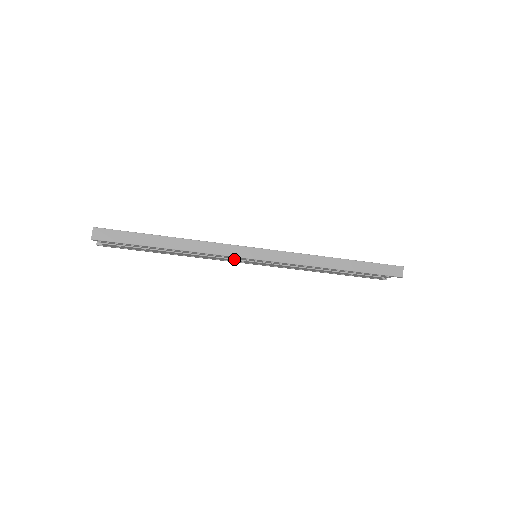
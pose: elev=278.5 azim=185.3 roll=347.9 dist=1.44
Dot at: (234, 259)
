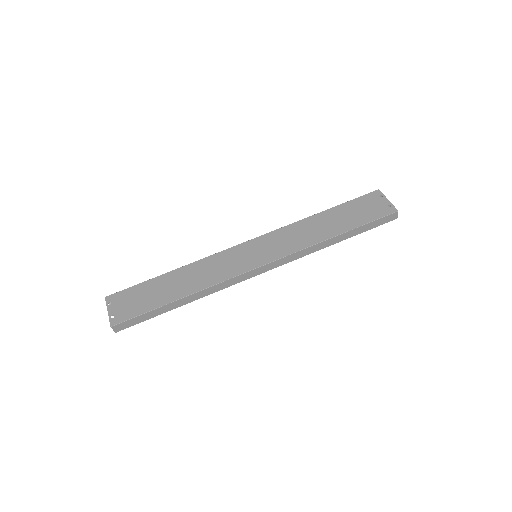
Dot at: occluded
